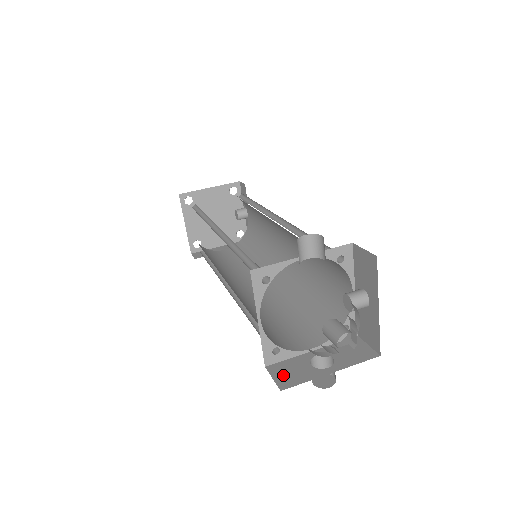
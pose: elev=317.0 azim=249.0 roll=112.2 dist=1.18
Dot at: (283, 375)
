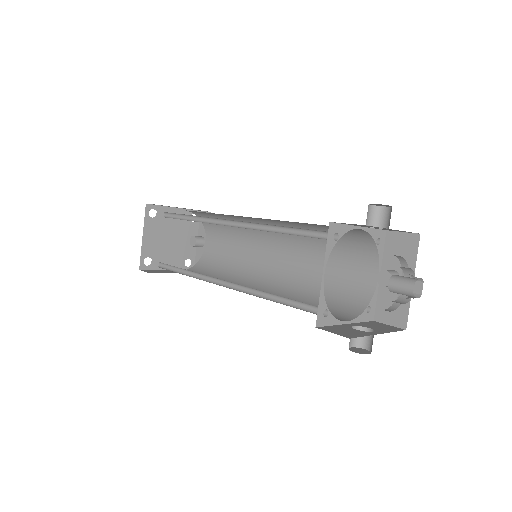
Dot at: (339, 332)
